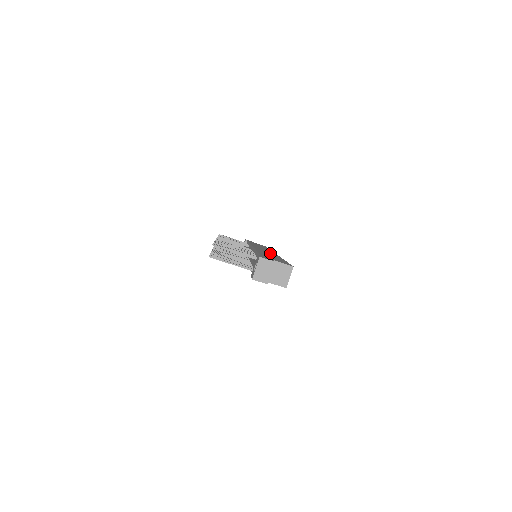
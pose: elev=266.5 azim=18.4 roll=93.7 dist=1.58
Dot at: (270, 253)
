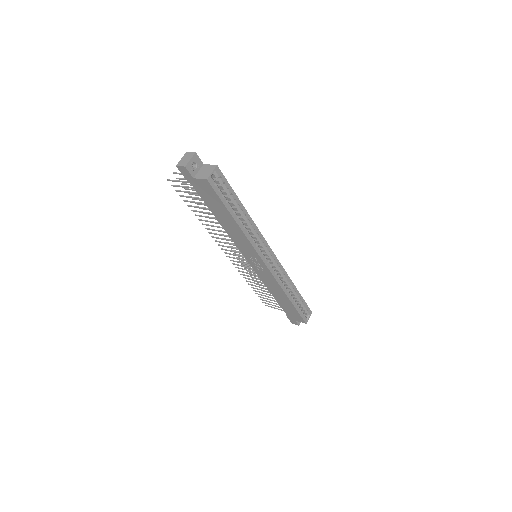
Dot at: occluded
